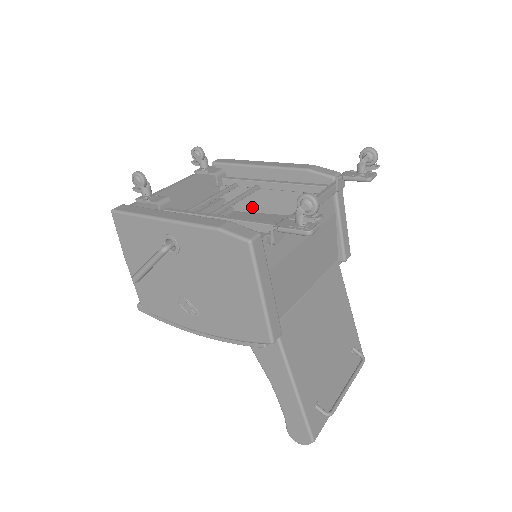
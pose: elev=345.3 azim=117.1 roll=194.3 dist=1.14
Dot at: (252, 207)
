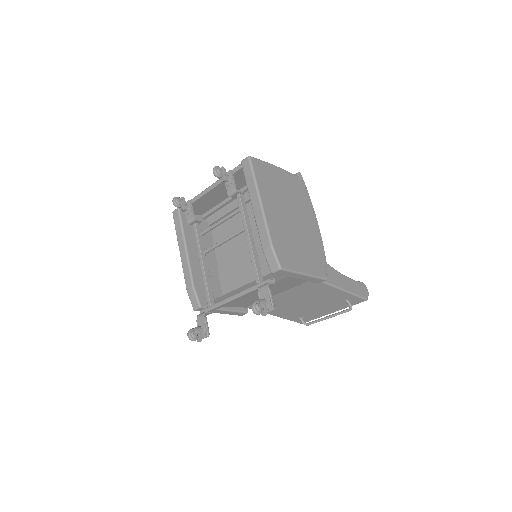
Dot at: occluded
